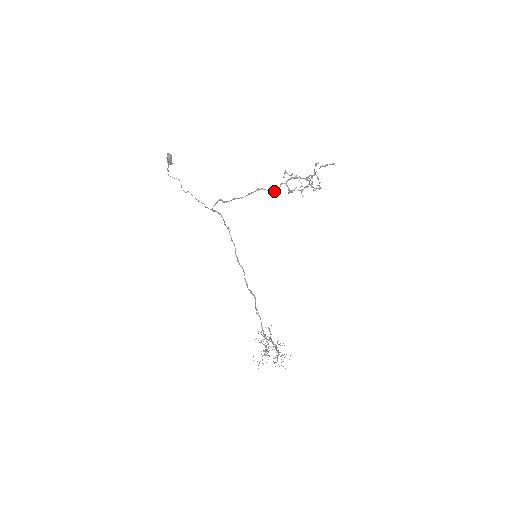
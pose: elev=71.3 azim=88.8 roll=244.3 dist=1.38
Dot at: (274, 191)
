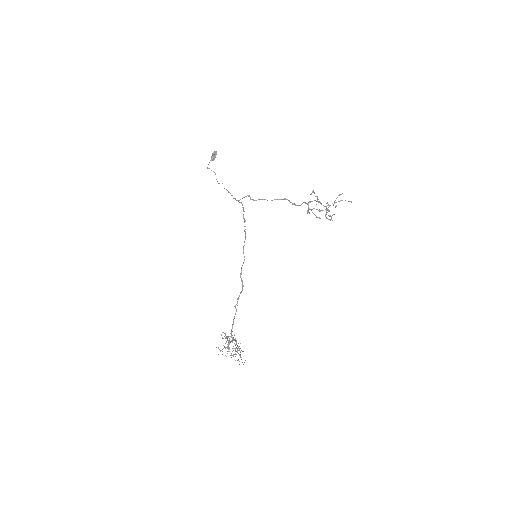
Dot at: (296, 205)
